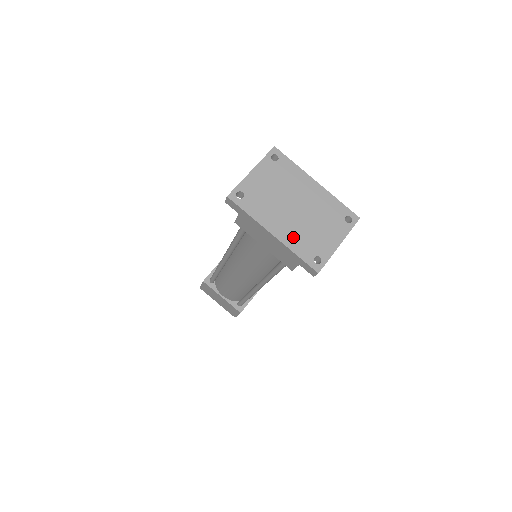
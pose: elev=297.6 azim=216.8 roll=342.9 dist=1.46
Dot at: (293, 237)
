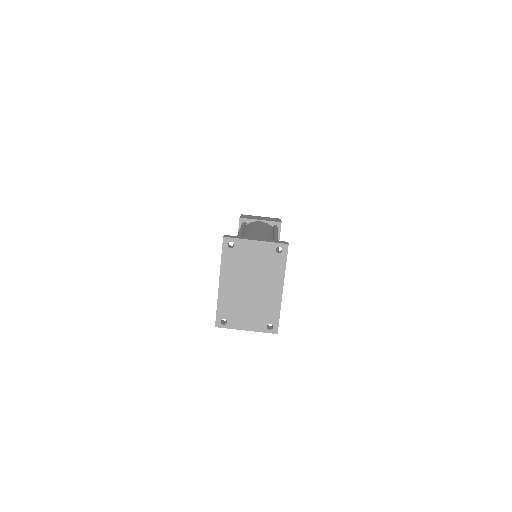
Dot at: (228, 297)
